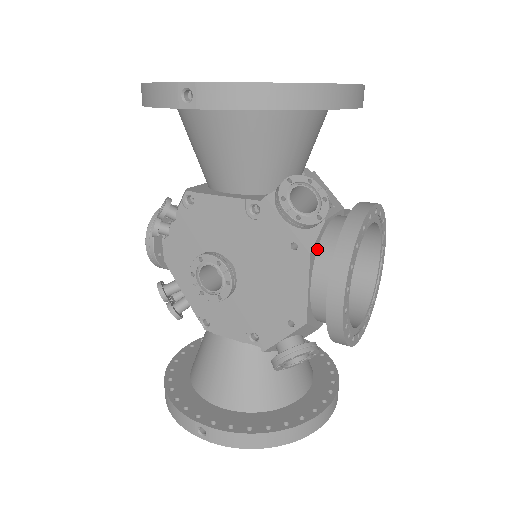
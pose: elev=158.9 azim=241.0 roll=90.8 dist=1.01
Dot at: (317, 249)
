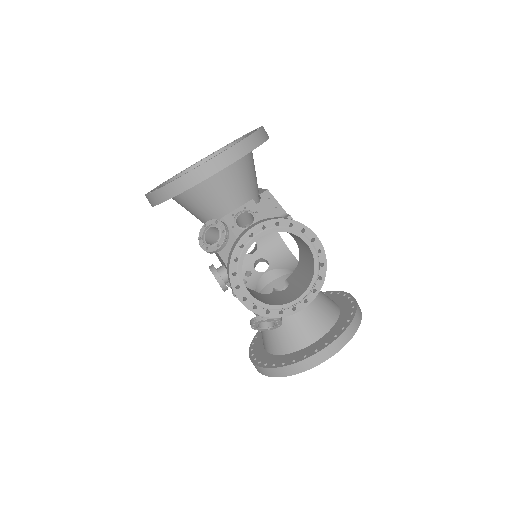
Dot at: occluded
